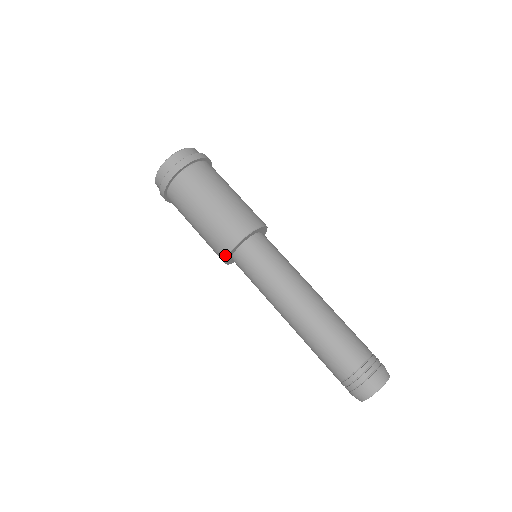
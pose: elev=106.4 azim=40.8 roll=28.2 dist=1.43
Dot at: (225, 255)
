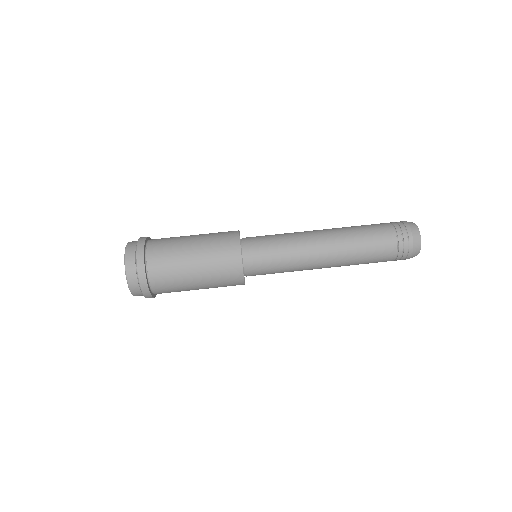
Dot at: (239, 255)
